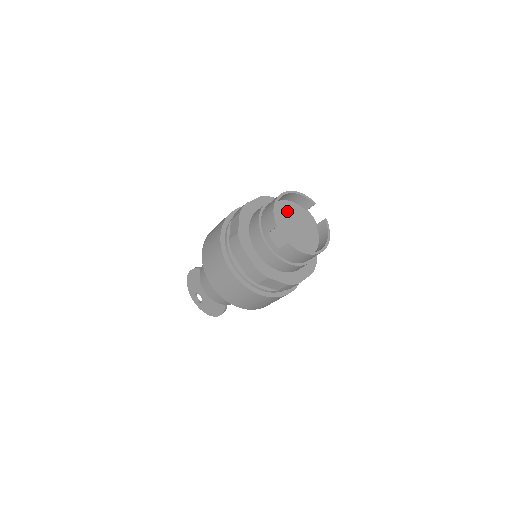
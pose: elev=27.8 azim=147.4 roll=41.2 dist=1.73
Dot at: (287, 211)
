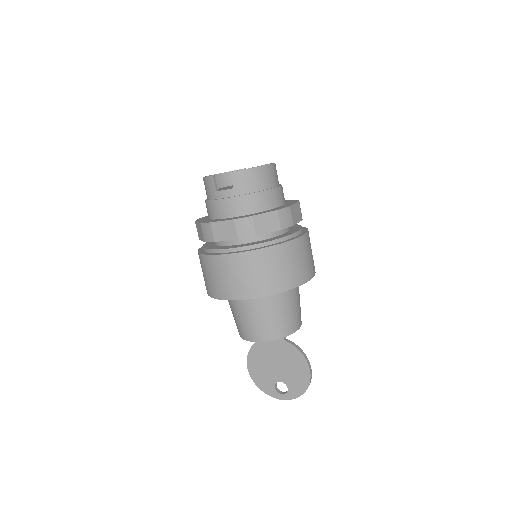
Dot at: occluded
